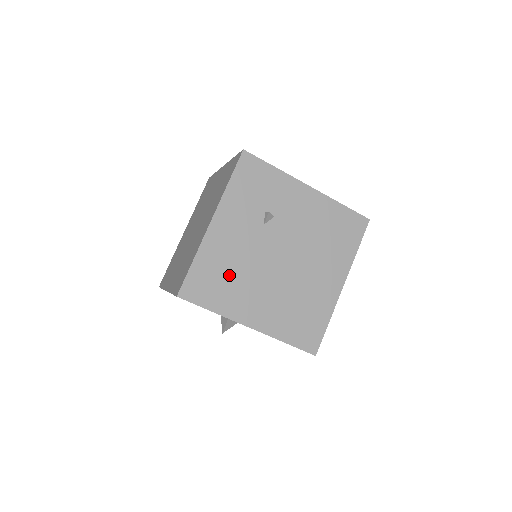
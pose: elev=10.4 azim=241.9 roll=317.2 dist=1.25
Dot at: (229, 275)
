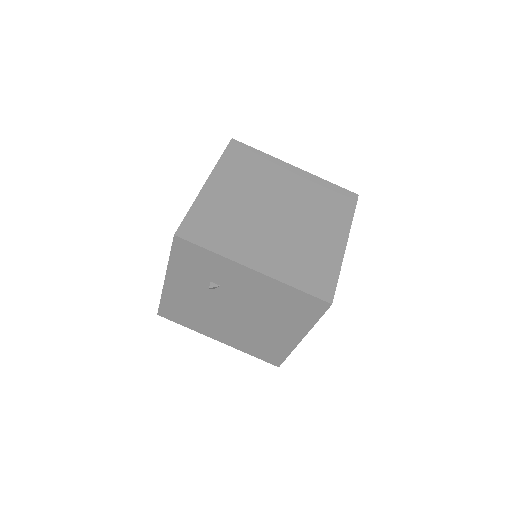
Dot at: (192, 312)
